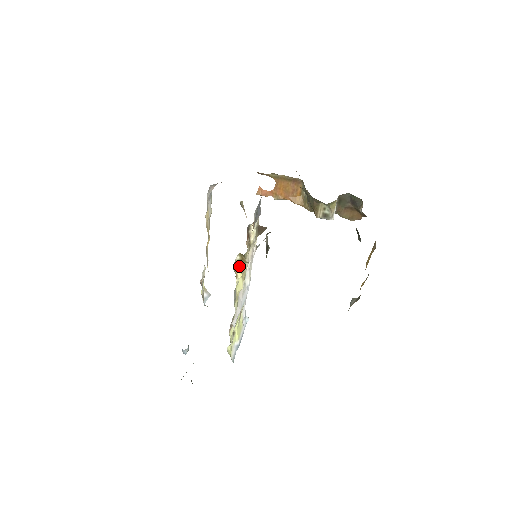
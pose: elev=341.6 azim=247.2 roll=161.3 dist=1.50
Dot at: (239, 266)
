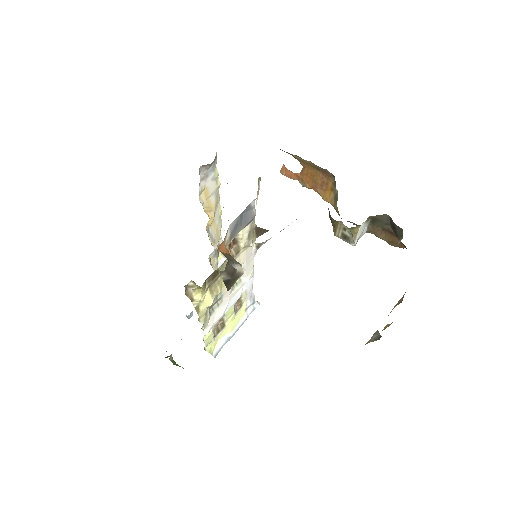
Dot at: (198, 288)
